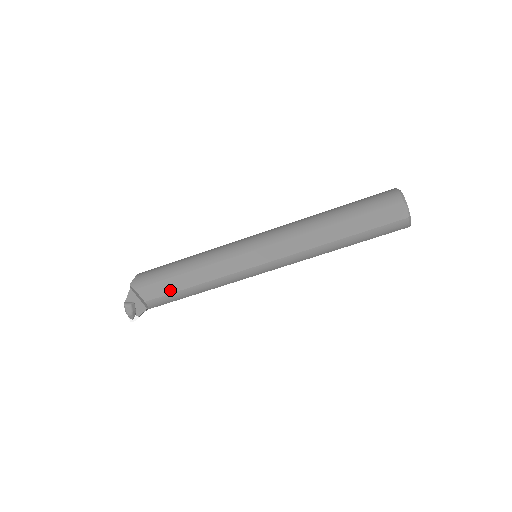
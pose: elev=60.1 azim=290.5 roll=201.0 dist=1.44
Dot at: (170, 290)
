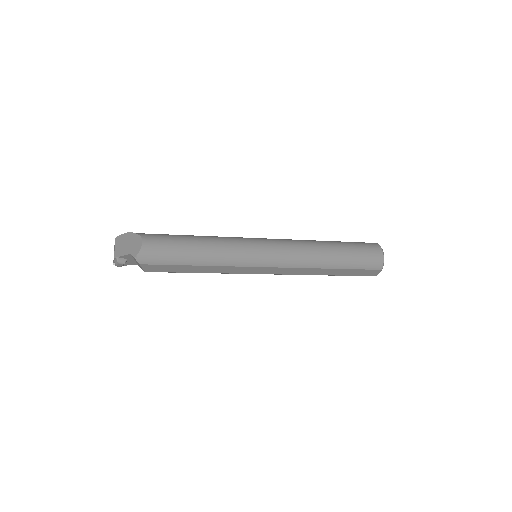
Dot at: (174, 271)
